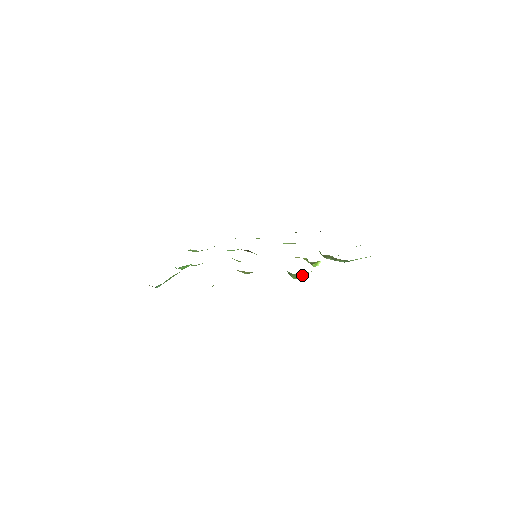
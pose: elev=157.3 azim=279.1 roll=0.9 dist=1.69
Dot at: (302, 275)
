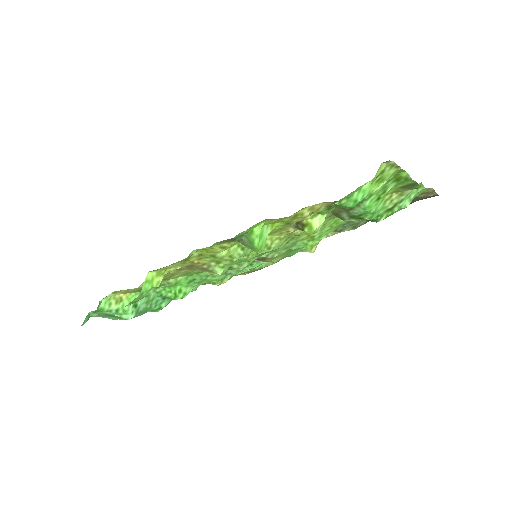
Dot at: (253, 237)
